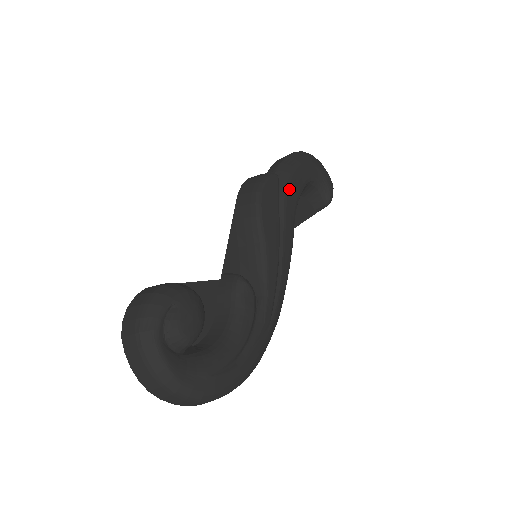
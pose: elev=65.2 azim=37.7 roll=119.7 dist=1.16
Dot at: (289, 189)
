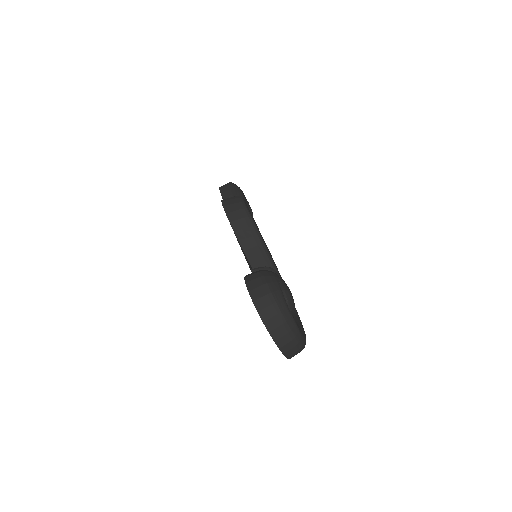
Dot at: occluded
